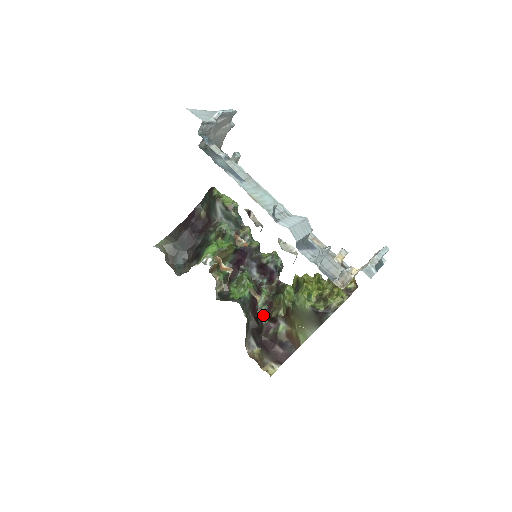
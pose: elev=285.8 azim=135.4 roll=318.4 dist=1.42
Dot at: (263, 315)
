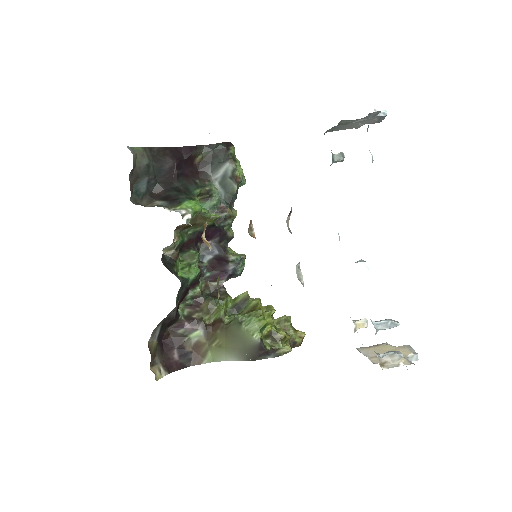
Dot at: (182, 308)
